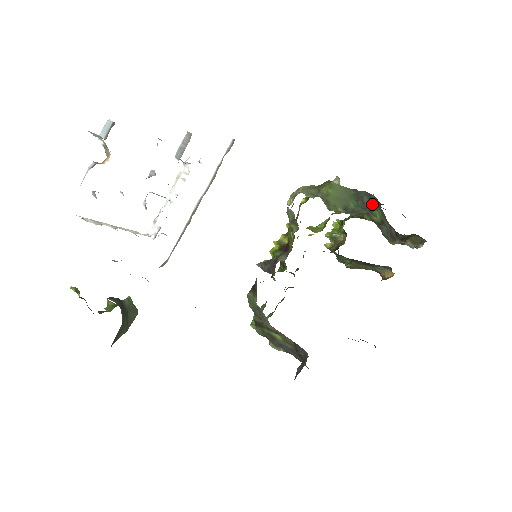
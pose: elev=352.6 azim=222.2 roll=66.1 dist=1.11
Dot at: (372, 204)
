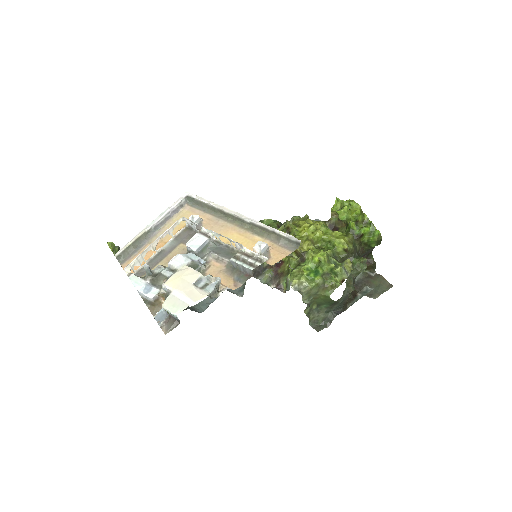
Dot at: (337, 307)
